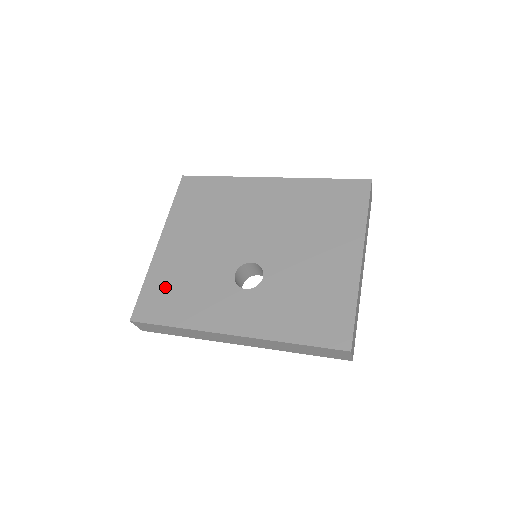
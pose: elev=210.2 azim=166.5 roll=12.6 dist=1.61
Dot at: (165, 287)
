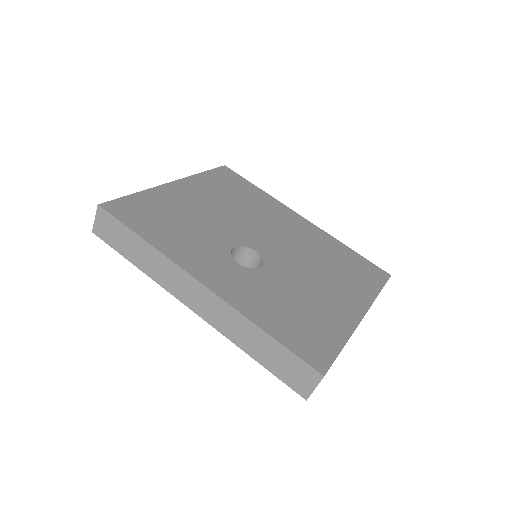
Dot at: (156, 209)
